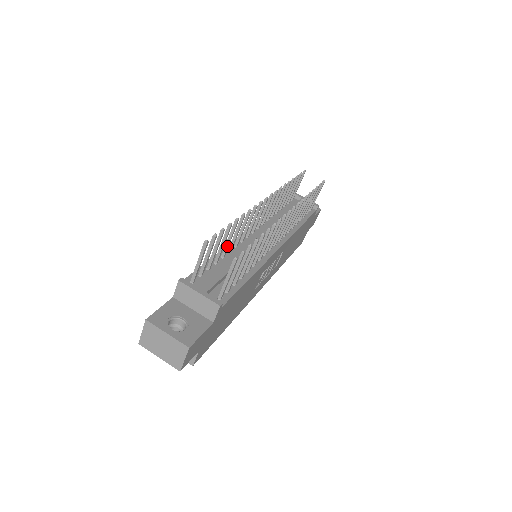
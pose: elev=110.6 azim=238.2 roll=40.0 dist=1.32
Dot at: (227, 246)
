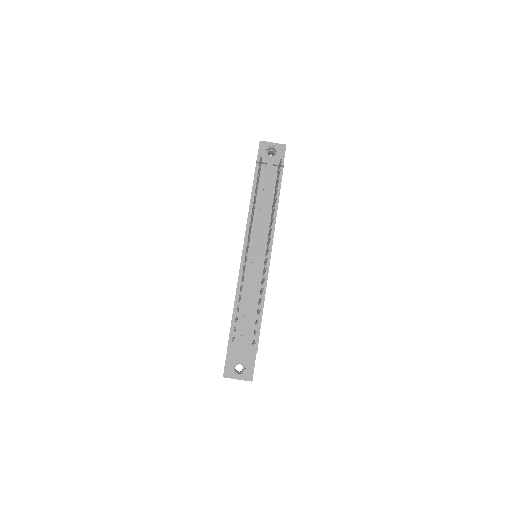
Dot at: occluded
